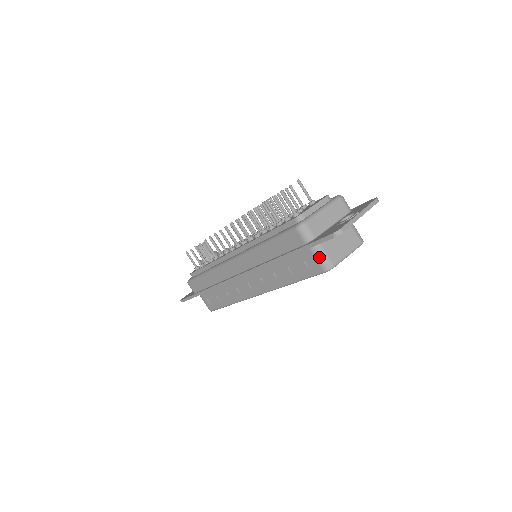
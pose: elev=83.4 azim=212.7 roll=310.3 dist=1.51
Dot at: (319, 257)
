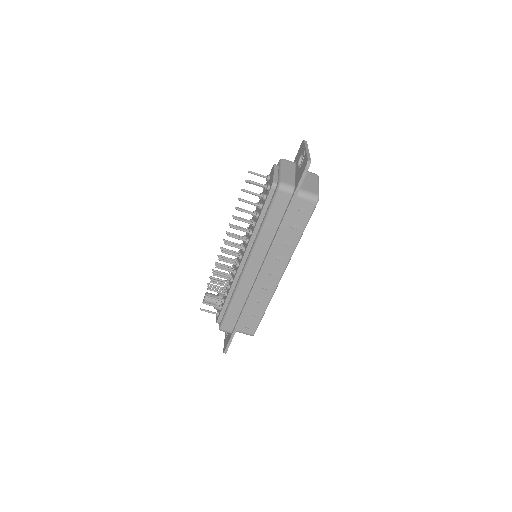
Dot at: (306, 196)
